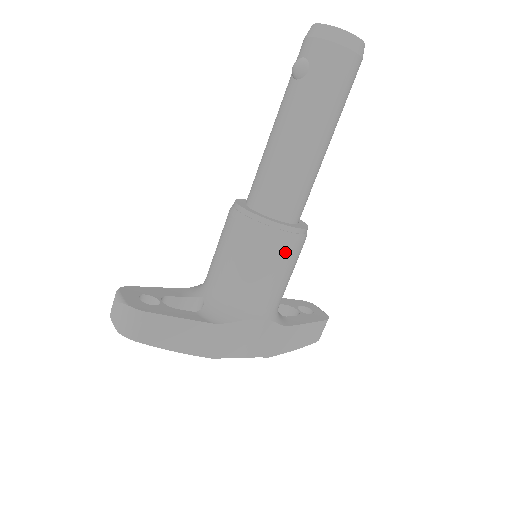
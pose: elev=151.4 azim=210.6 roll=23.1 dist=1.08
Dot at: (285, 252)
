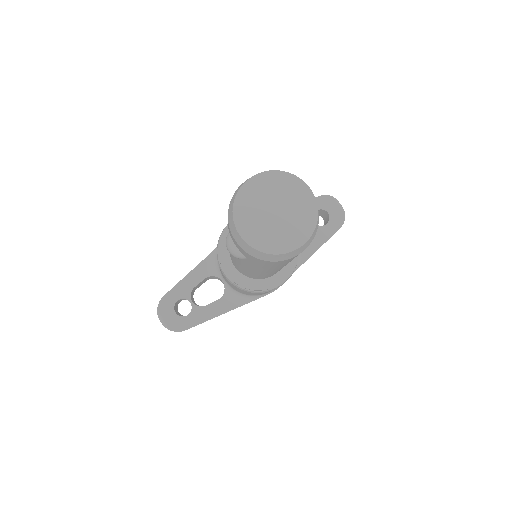
Dot at: occluded
